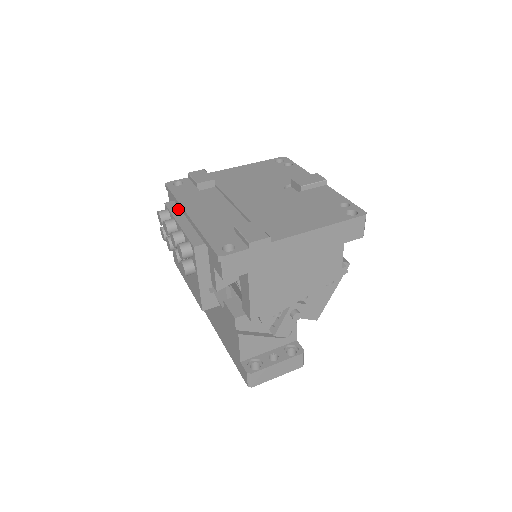
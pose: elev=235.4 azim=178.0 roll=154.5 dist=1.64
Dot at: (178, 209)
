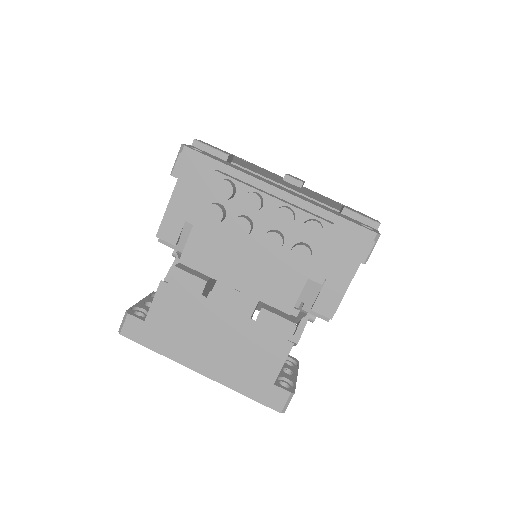
Dot at: (243, 181)
